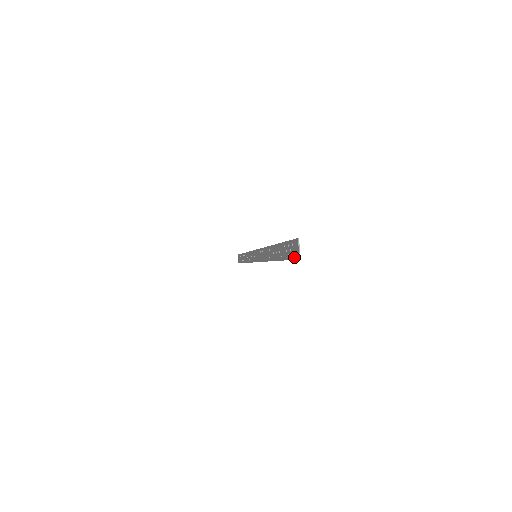
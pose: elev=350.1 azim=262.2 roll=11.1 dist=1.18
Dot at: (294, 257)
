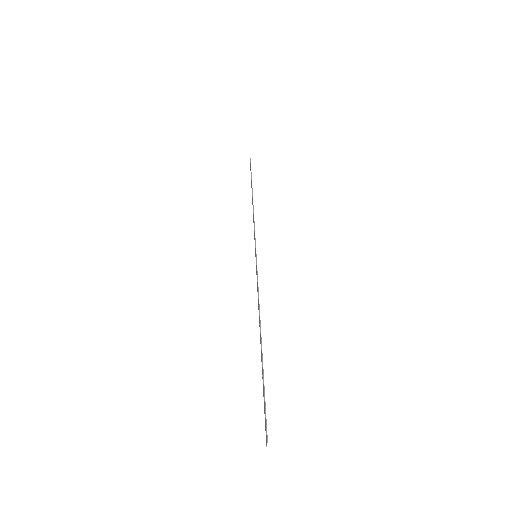
Dot at: (265, 430)
